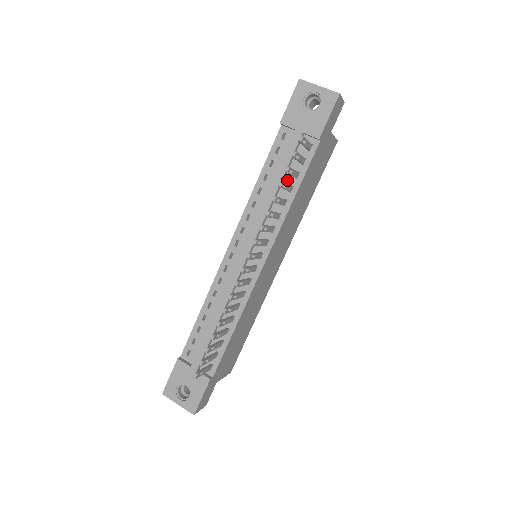
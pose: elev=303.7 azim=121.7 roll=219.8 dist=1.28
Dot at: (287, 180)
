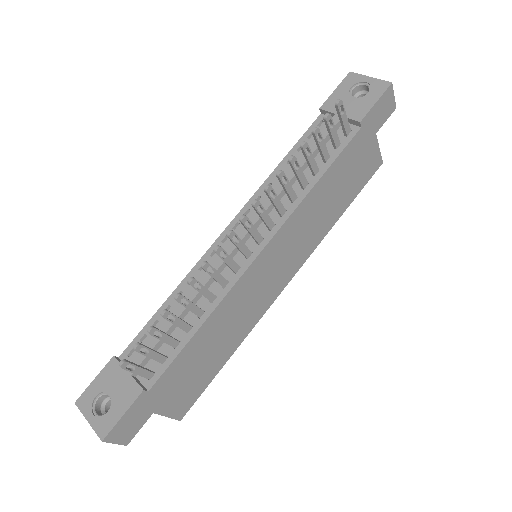
Dot at: occluded
